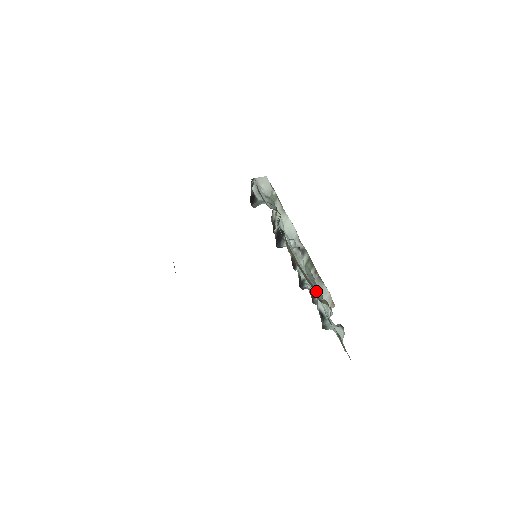
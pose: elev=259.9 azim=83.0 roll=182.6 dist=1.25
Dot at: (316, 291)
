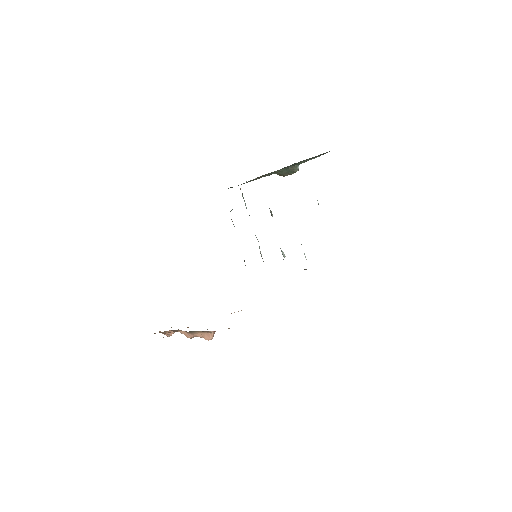
Dot at: occluded
